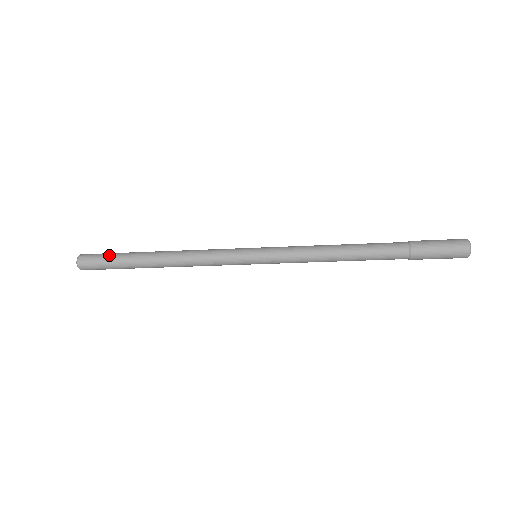
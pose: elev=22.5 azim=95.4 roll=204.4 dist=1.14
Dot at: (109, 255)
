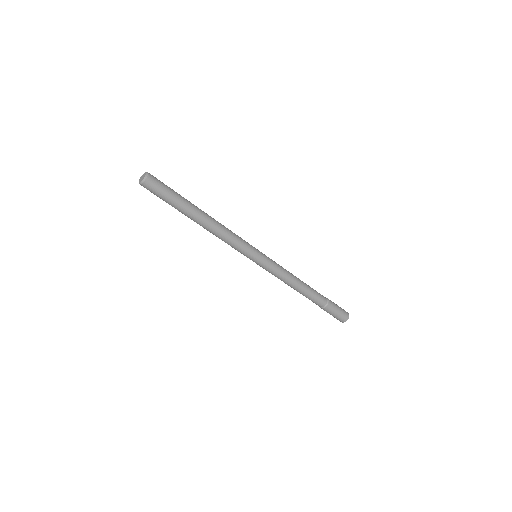
Dot at: (170, 188)
